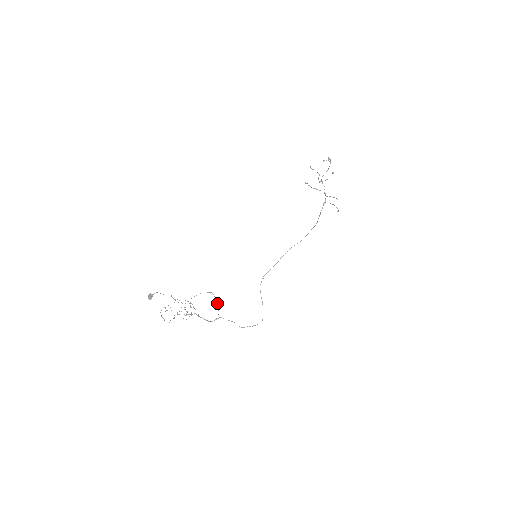
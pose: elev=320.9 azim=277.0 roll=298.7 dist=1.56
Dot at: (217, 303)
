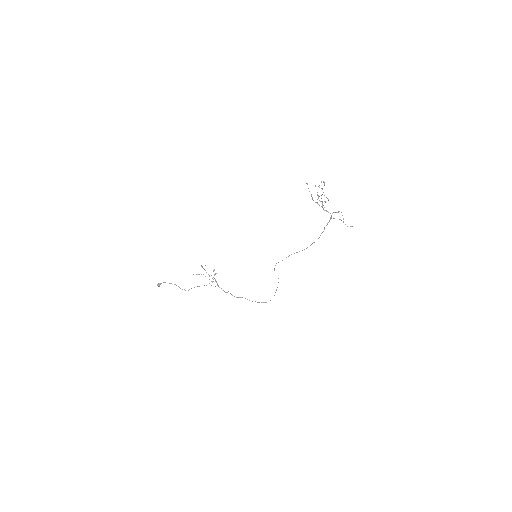
Dot at: (221, 288)
